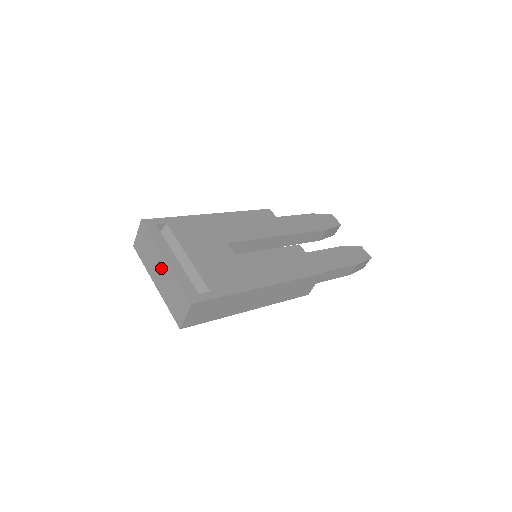
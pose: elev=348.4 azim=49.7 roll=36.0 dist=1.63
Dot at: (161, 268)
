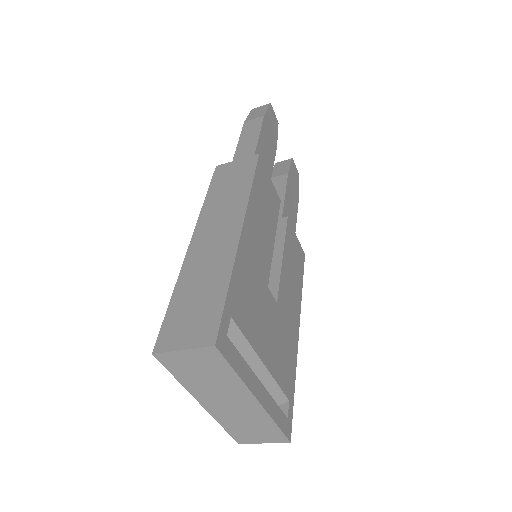
Dot at: (238, 403)
